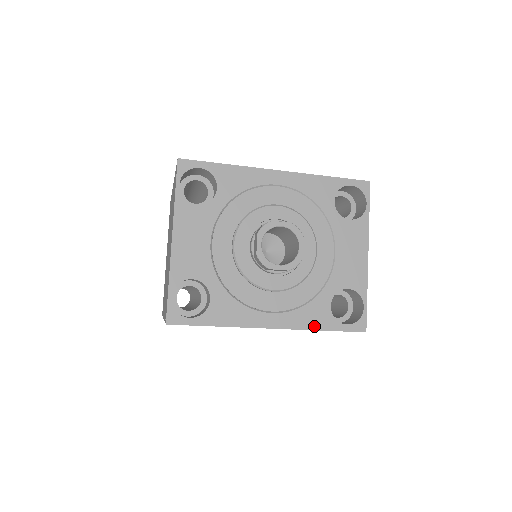
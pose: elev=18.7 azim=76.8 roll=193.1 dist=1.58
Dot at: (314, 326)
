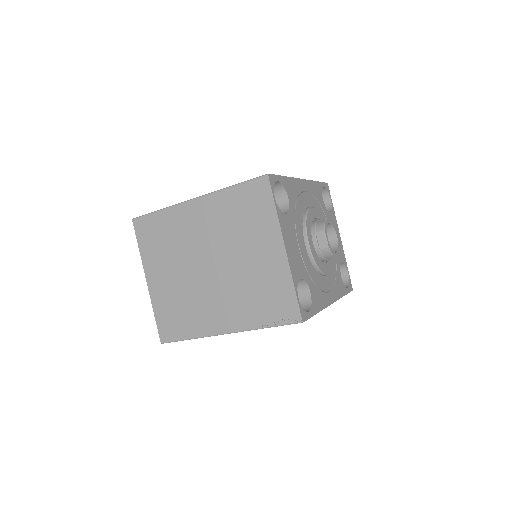
Dot at: (341, 294)
